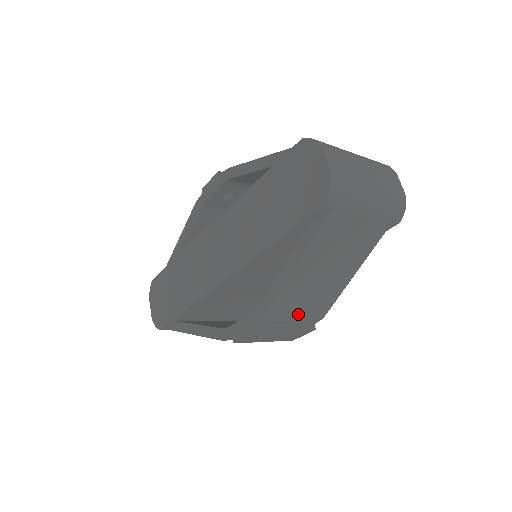
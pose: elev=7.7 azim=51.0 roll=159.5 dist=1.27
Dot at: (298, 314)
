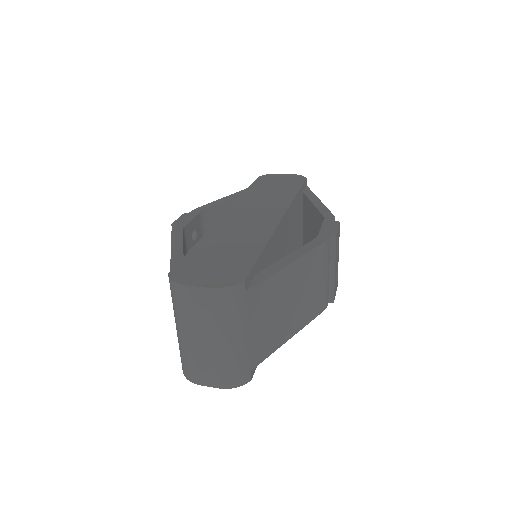
Dot at: occluded
